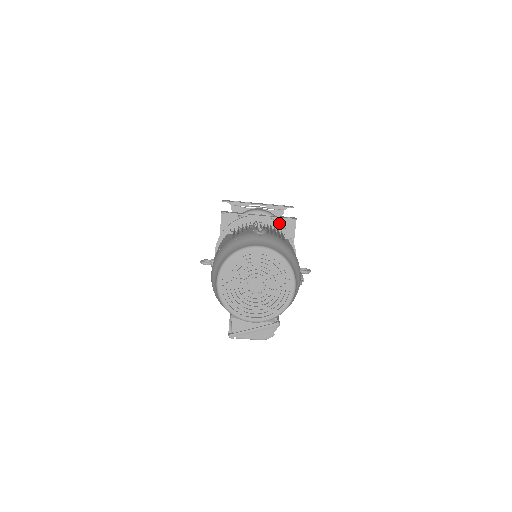
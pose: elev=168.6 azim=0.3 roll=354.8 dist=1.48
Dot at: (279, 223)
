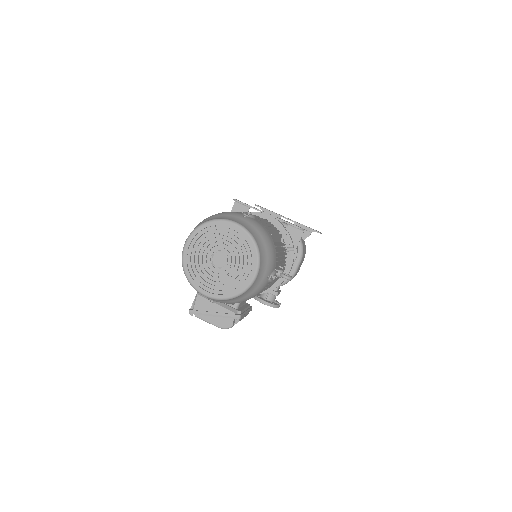
Dot at: (286, 229)
